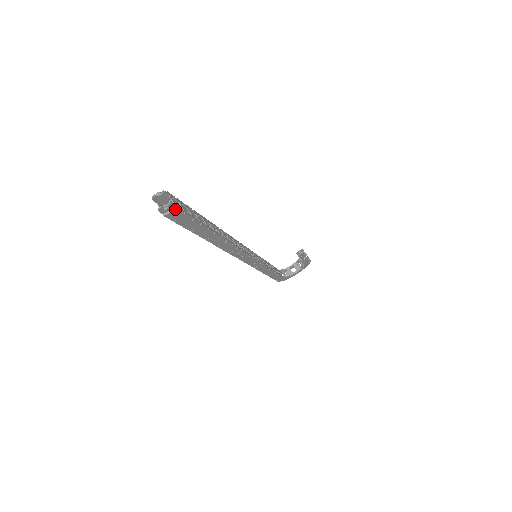
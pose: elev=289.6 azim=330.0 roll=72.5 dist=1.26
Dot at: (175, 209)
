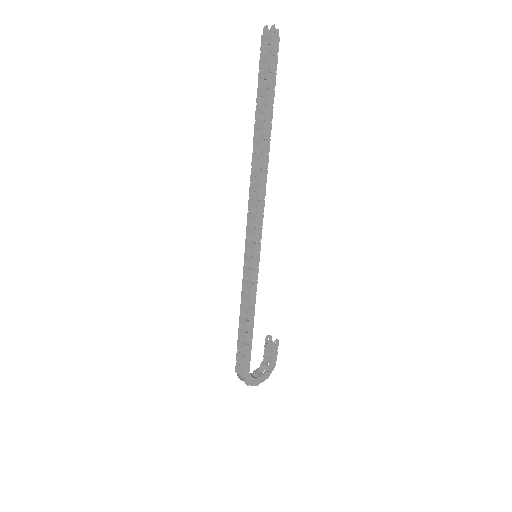
Dot at: (278, 39)
